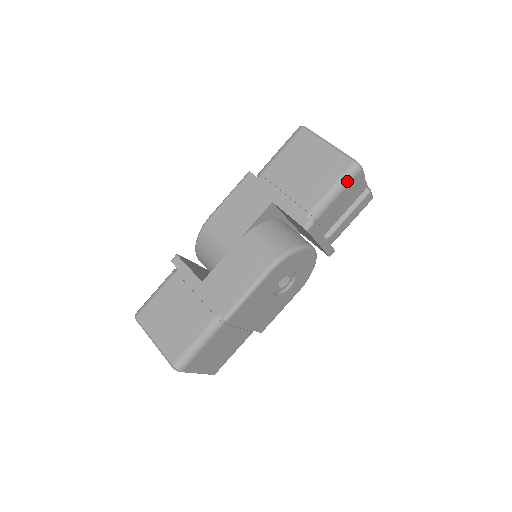
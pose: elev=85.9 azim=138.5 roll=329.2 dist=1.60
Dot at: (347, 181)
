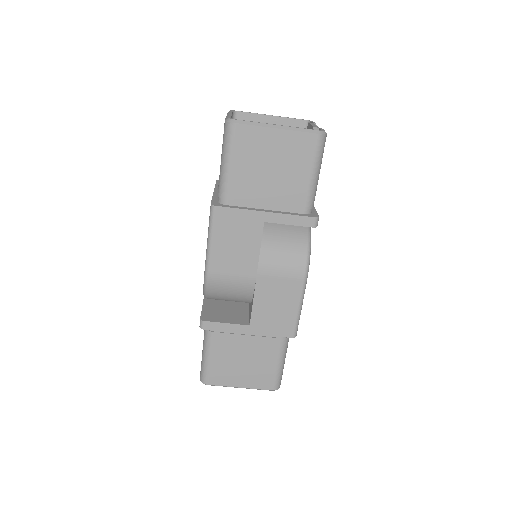
Dot at: (322, 156)
